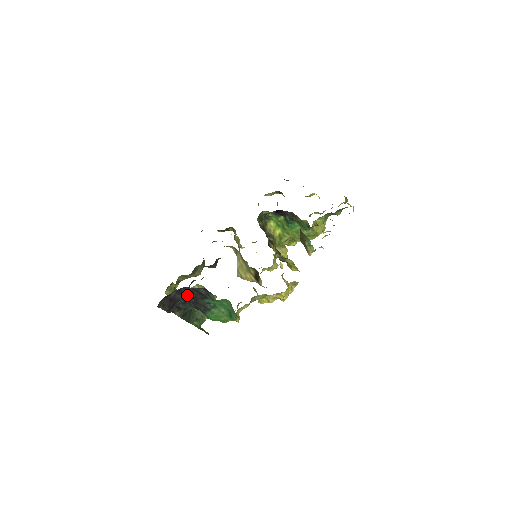
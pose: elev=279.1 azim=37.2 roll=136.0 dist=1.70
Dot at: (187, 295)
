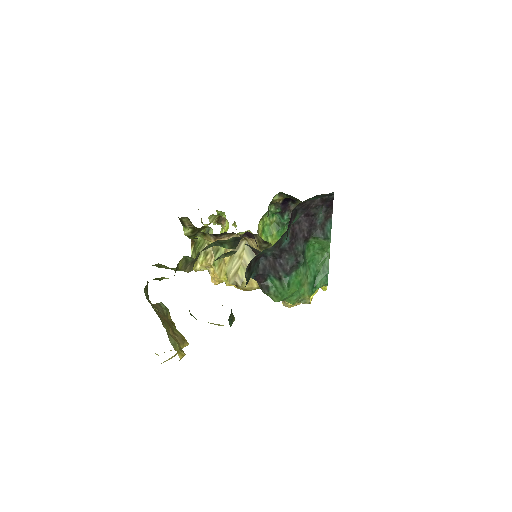
Dot at: (289, 229)
